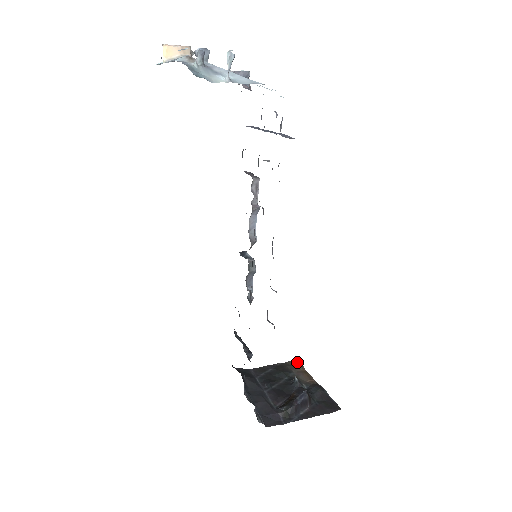
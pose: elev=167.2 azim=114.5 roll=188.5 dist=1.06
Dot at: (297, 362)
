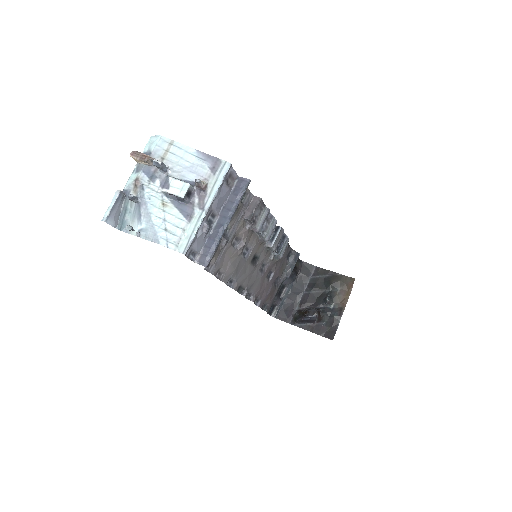
Dot at: (351, 282)
